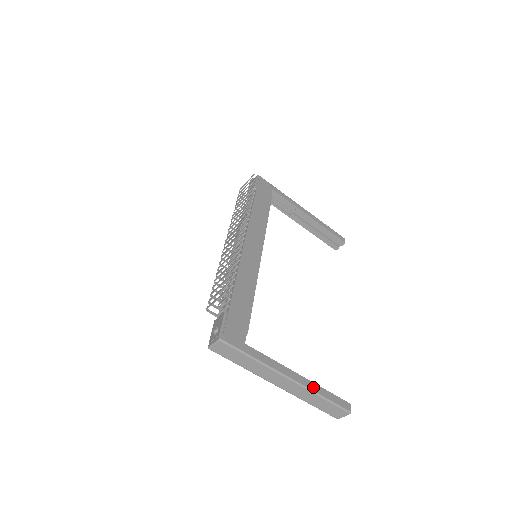
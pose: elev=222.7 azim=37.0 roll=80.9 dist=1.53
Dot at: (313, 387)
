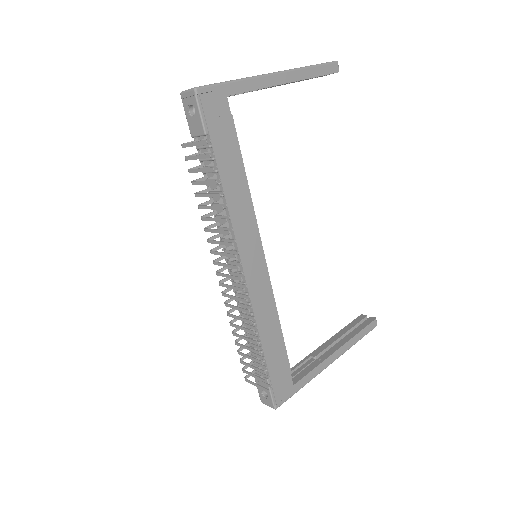
Dot at: (349, 345)
